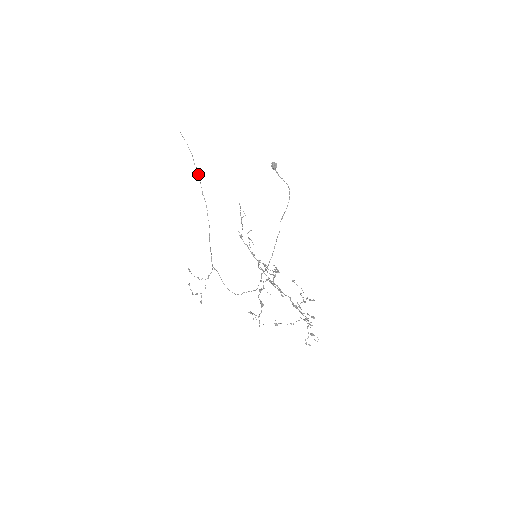
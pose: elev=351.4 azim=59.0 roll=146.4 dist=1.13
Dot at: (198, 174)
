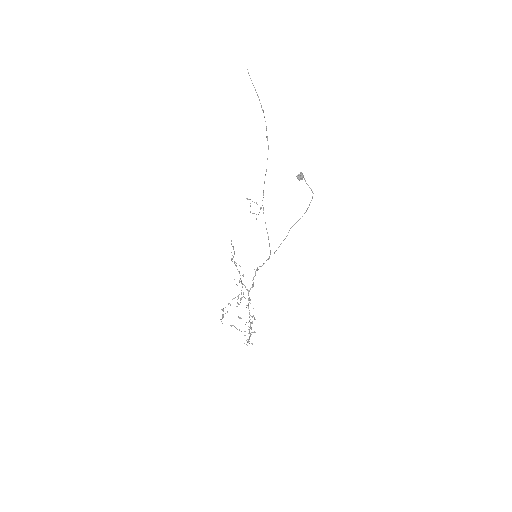
Dot at: (264, 117)
